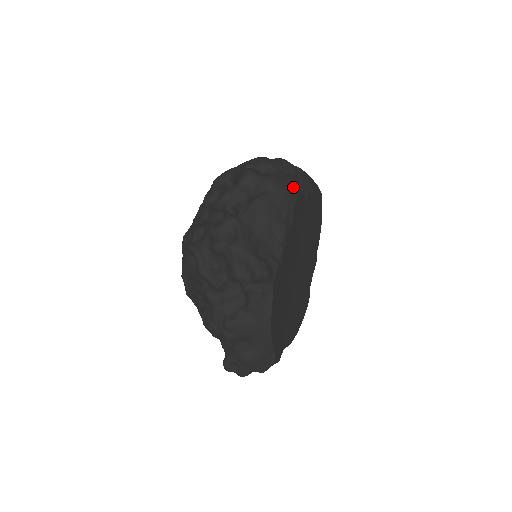
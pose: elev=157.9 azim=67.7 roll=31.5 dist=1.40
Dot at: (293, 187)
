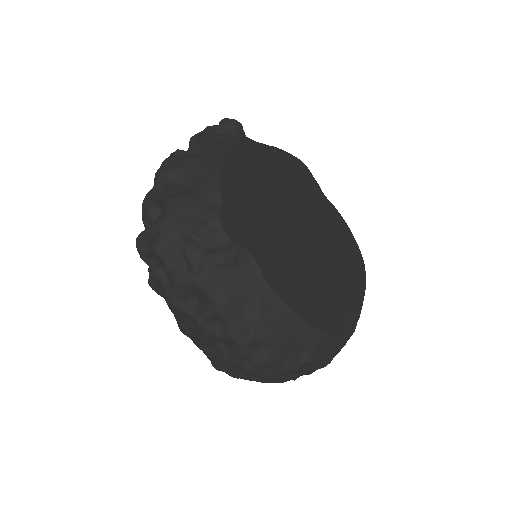
Dot at: occluded
